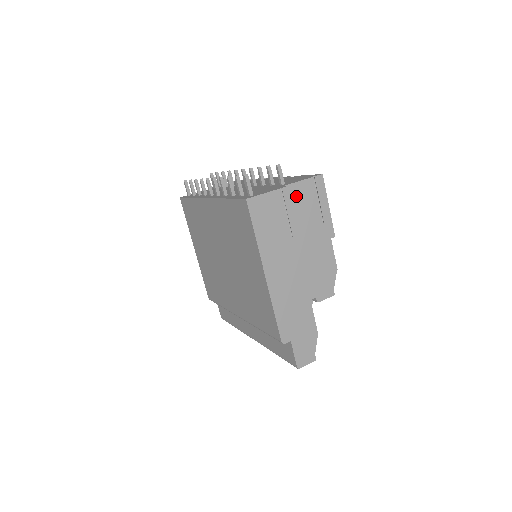
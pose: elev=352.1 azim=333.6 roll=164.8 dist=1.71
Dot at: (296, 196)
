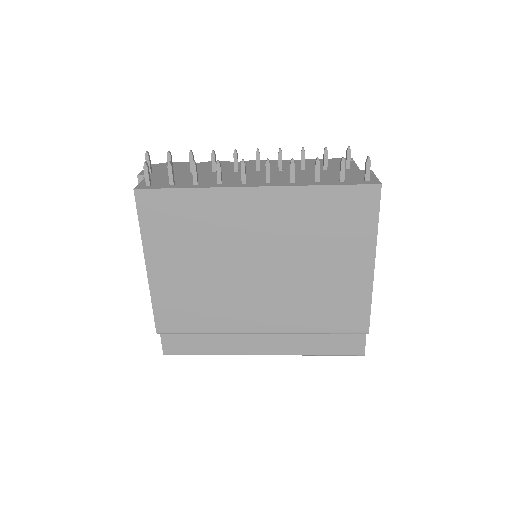
Dot at: occluded
